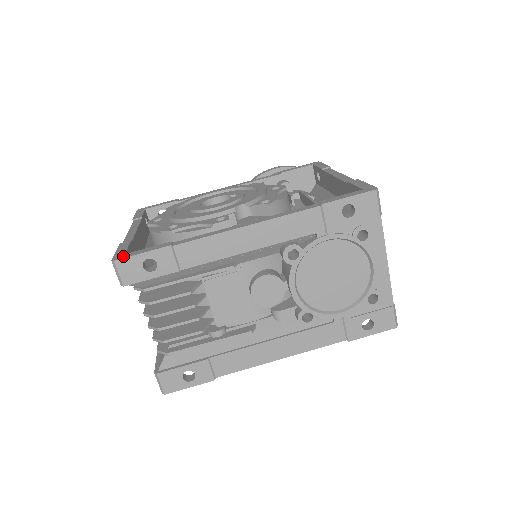
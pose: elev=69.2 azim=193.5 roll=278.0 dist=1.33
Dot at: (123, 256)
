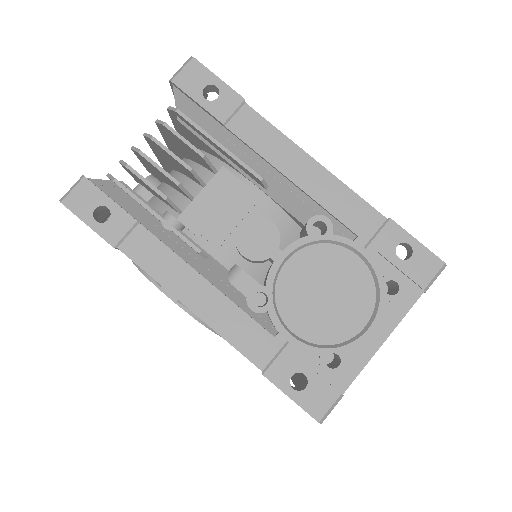
Dot at: (202, 66)
